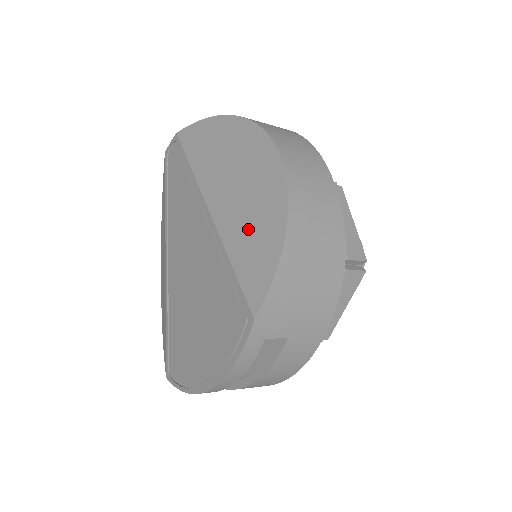
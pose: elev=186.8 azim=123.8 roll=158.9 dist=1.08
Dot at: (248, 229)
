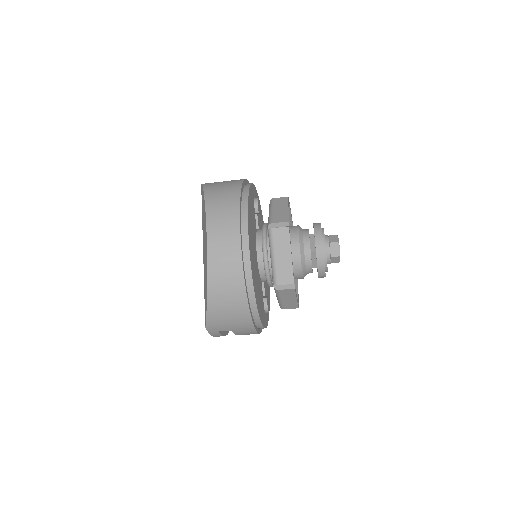
Dot at: (205, 281)
